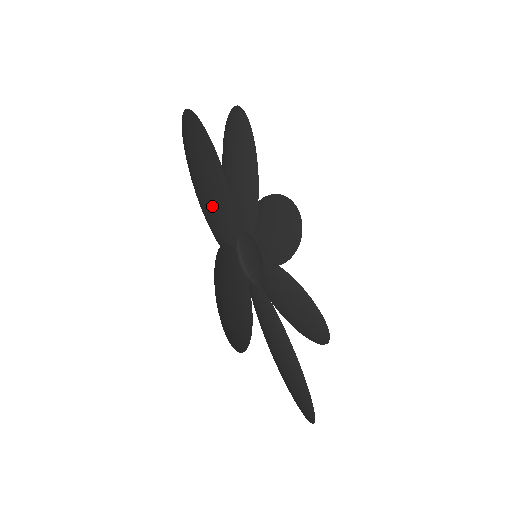
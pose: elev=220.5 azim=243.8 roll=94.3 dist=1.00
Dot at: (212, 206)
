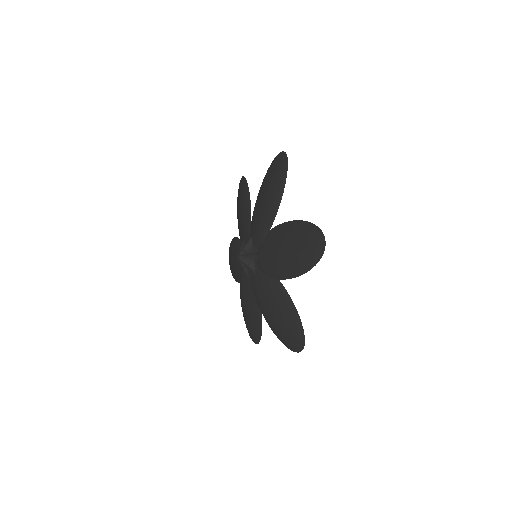
Dot at: (267, 300)
